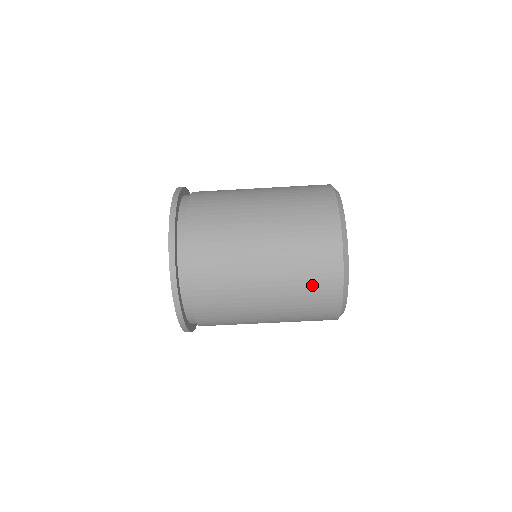
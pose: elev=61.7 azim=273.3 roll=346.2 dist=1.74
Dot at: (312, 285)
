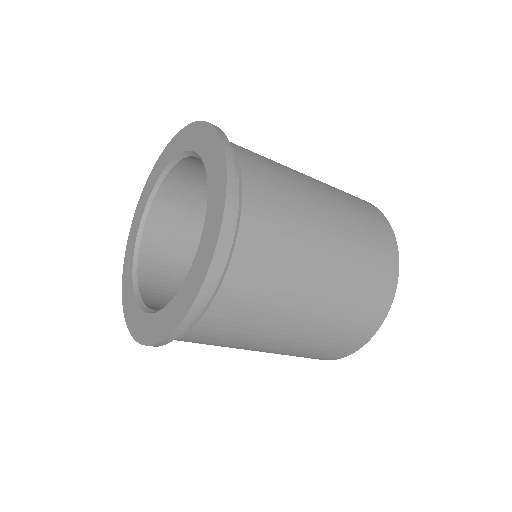
Dot at: (305, 356)
